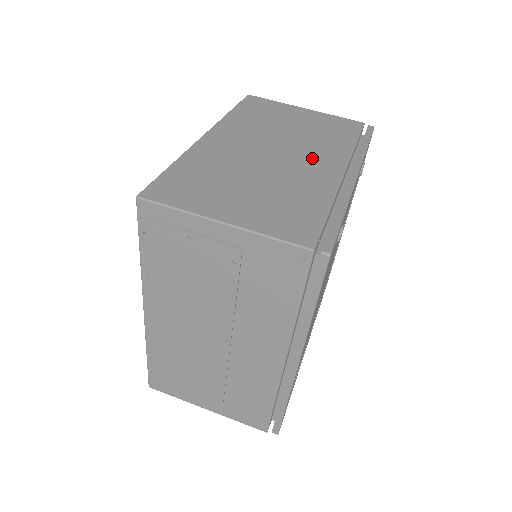
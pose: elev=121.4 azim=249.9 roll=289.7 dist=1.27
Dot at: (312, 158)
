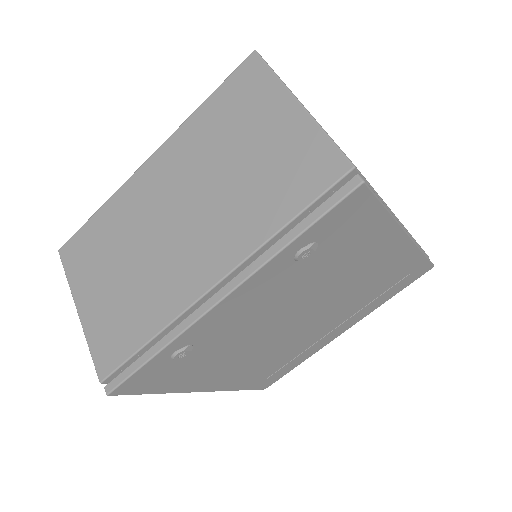
Dot at: (202, 244)
